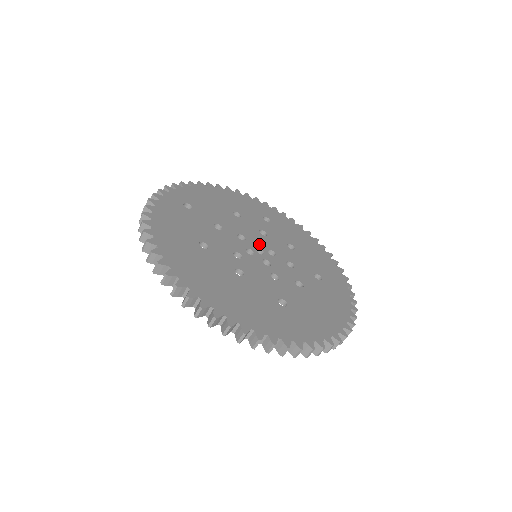
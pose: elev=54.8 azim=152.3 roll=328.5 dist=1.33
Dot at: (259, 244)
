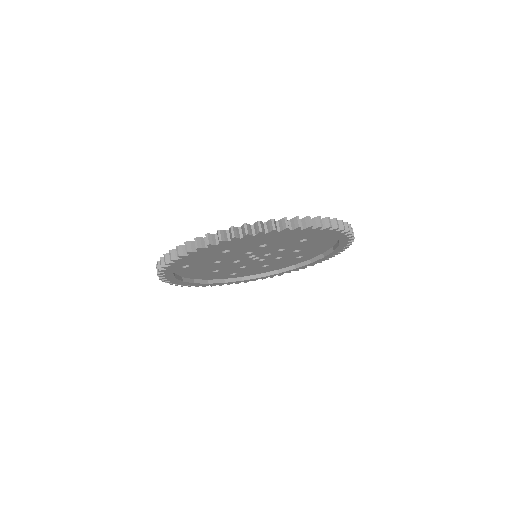
Dot at: occluded
